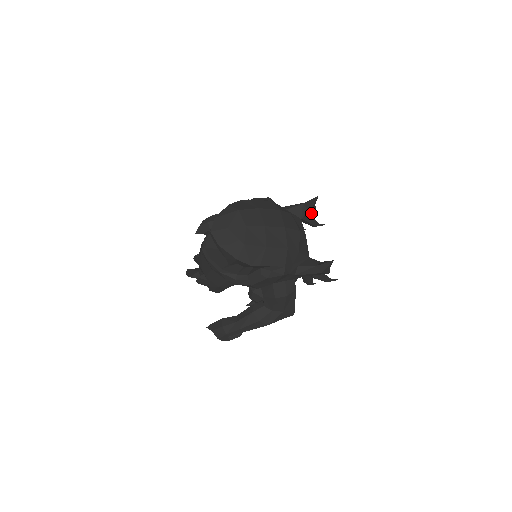
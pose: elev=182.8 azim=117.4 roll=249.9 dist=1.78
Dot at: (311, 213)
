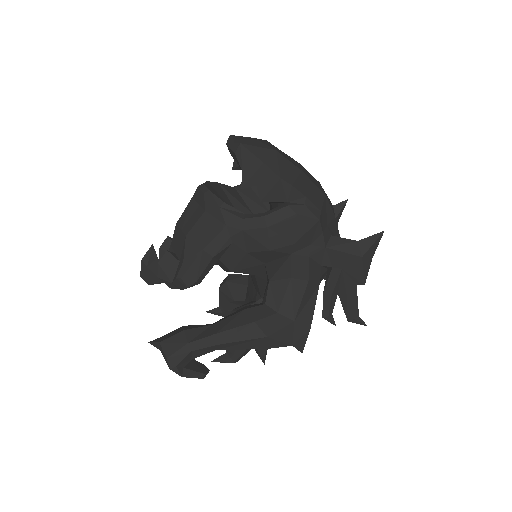
Dot at: occluded
